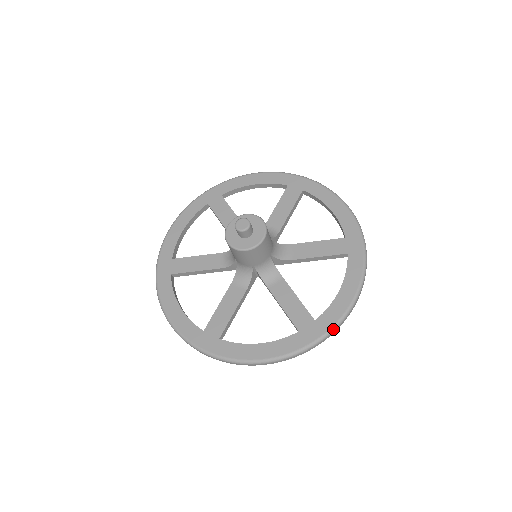
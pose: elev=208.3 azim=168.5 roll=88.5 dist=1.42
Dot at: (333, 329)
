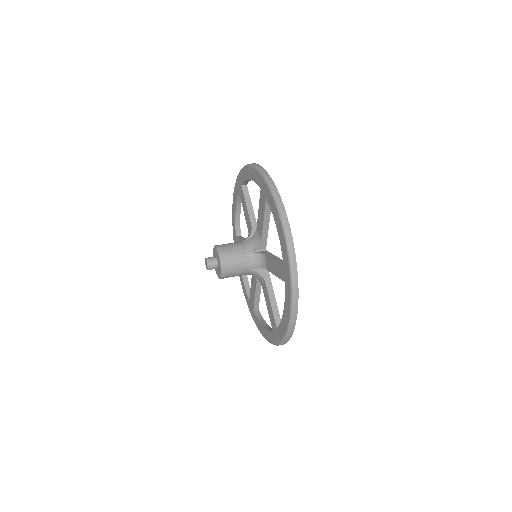
Dot at: (283, 341)
